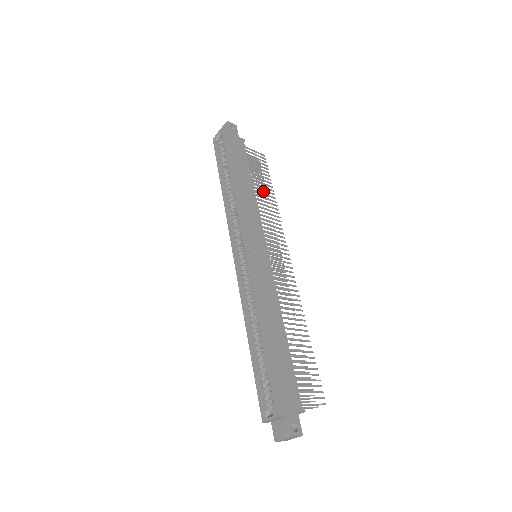
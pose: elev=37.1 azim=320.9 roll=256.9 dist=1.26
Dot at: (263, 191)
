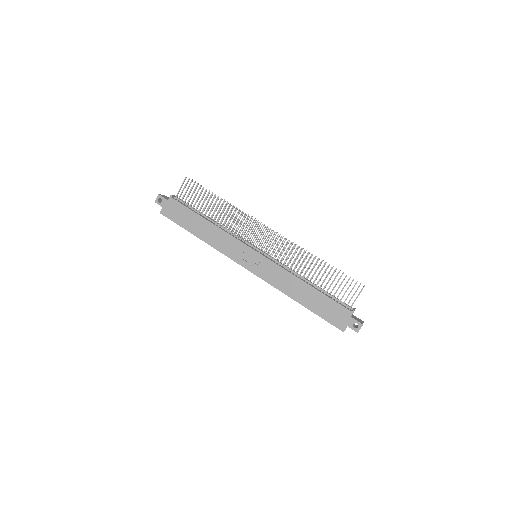
Dot at: occluded
